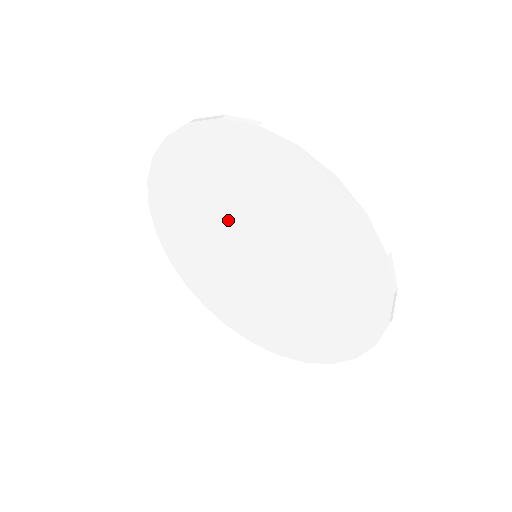
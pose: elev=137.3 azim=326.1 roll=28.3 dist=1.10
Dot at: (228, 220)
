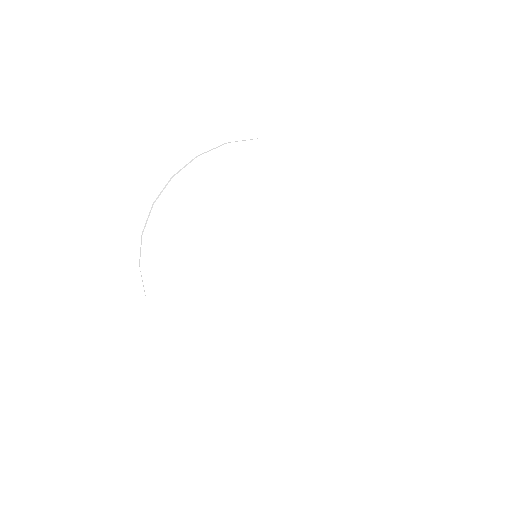
Dot at: (241, 226)
